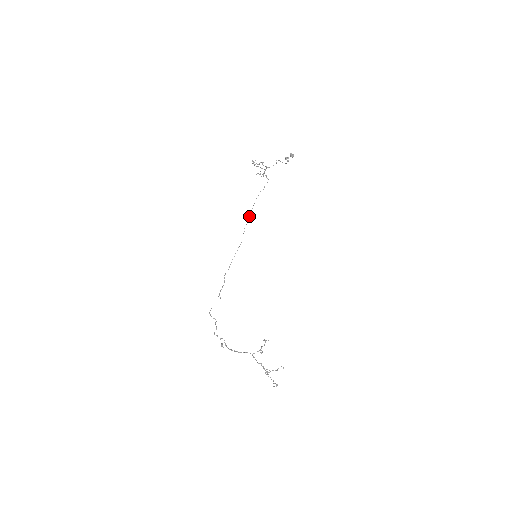
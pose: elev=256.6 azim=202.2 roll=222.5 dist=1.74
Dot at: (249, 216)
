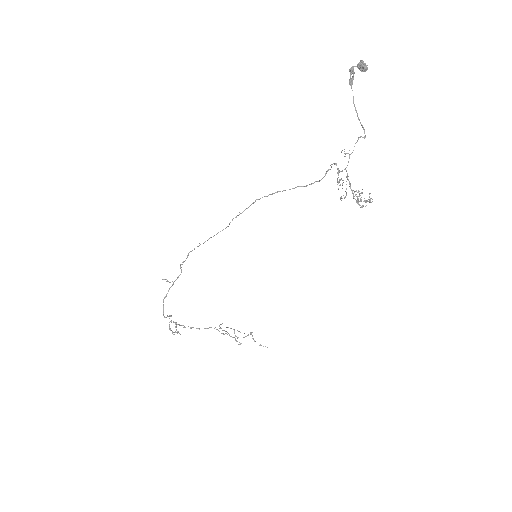
Dot at: occluded
